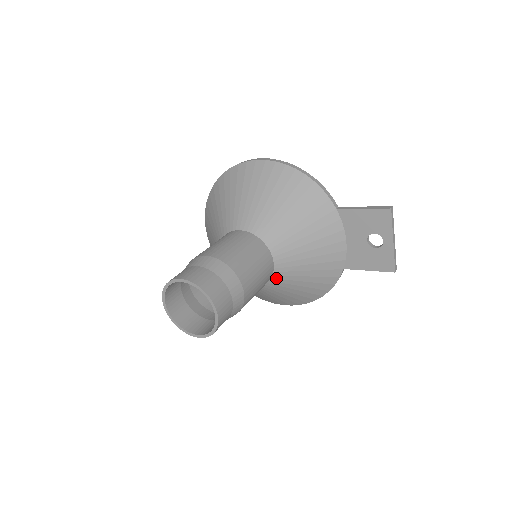
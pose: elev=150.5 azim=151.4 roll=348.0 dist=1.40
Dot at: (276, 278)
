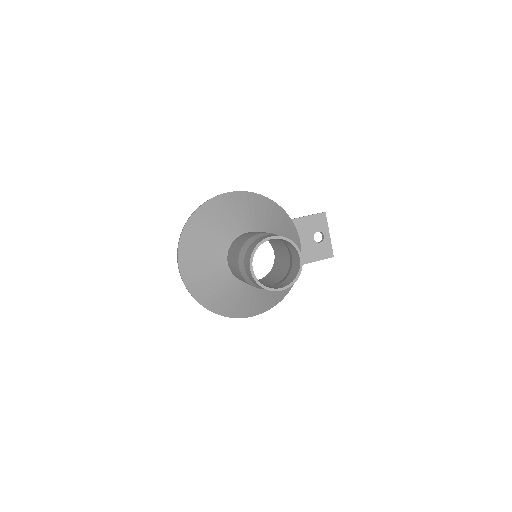
Dot at: occluded
